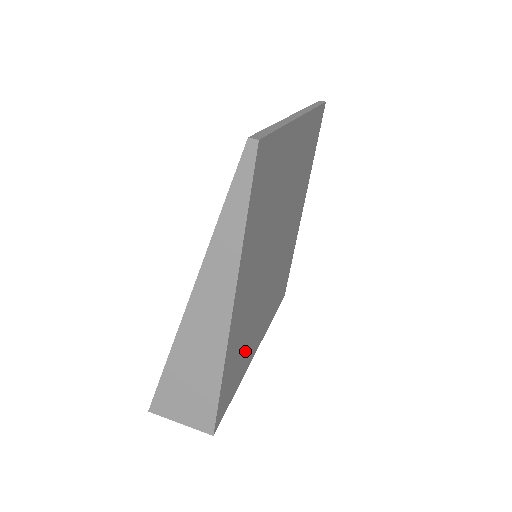
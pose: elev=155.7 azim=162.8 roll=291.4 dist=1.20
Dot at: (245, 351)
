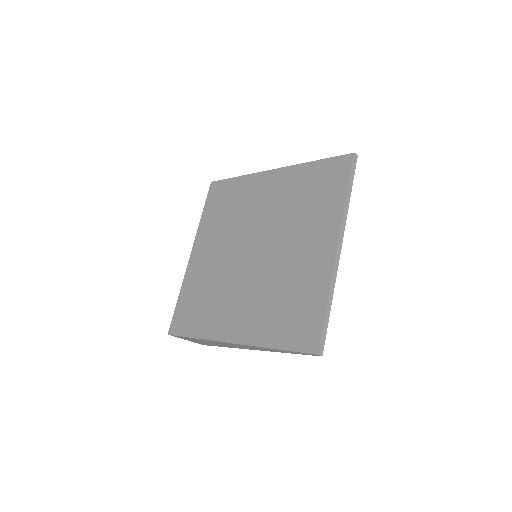
Dot at: occluded
